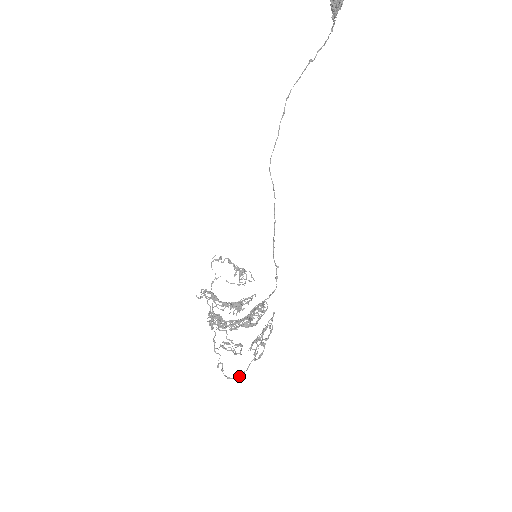
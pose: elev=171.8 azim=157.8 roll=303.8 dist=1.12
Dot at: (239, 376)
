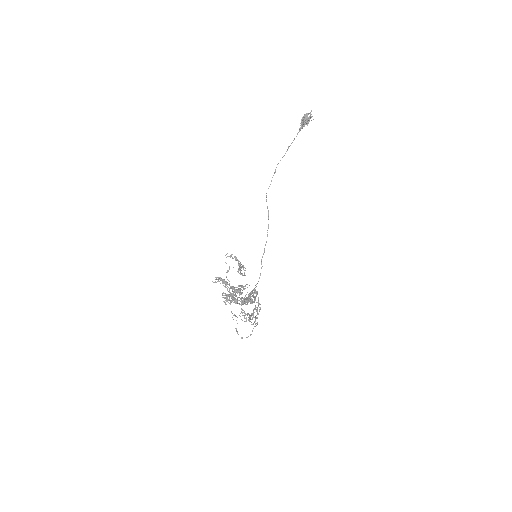
Dot at: occluded
